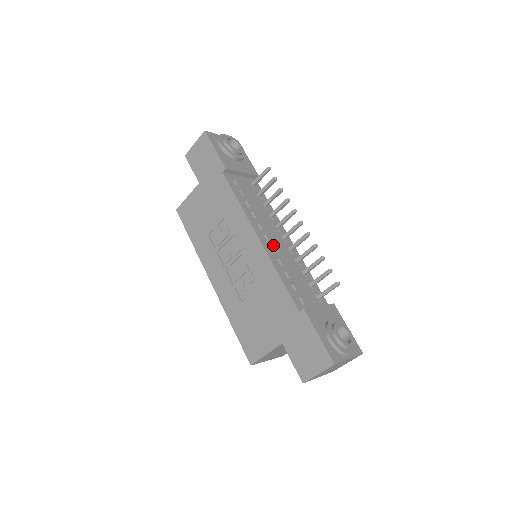
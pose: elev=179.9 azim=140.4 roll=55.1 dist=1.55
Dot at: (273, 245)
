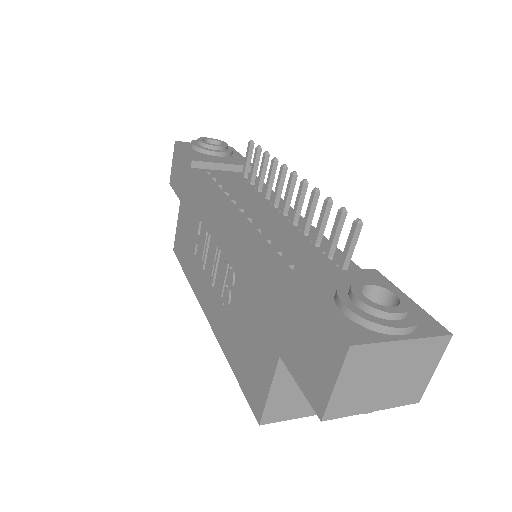
Dot at: (256, 218)
